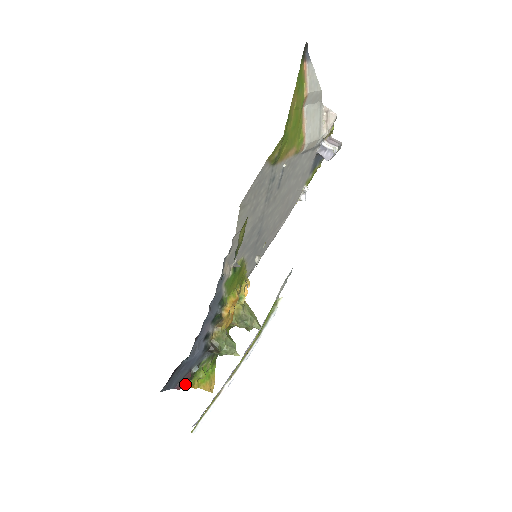
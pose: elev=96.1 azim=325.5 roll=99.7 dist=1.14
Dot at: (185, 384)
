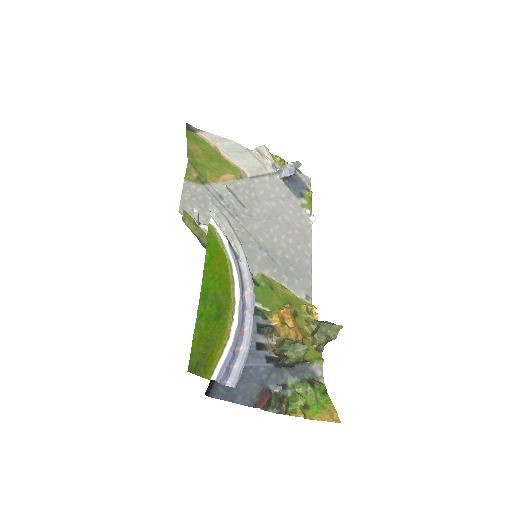
Dot at: (280, 412)
